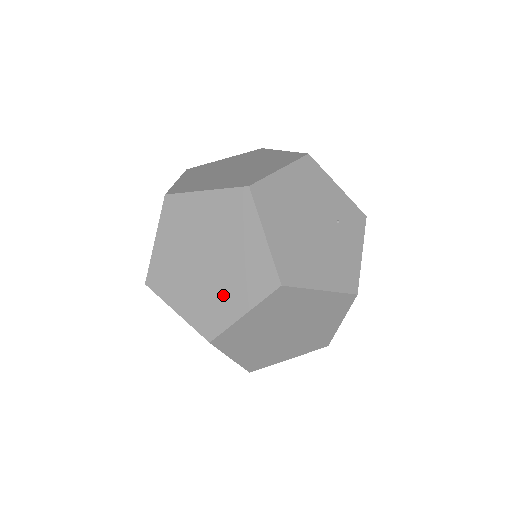
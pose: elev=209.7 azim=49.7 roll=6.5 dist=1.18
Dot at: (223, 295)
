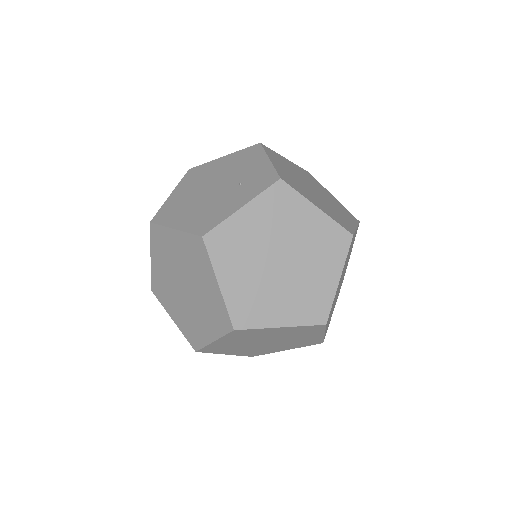
Dot at: occluded
